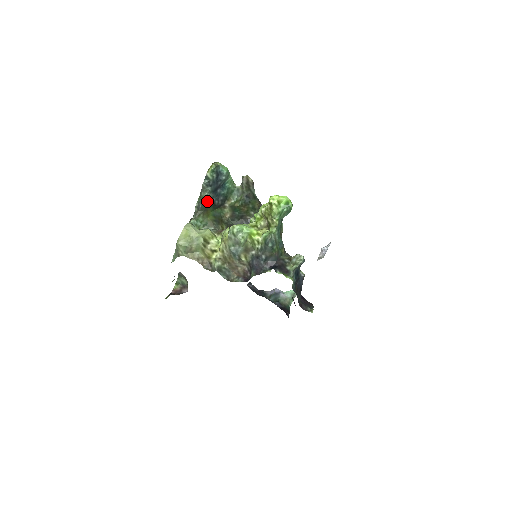
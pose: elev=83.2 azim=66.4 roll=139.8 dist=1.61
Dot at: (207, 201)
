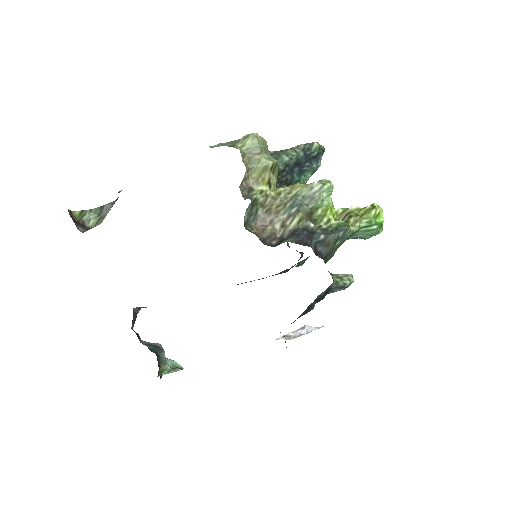
Dot at: (284, 160)
